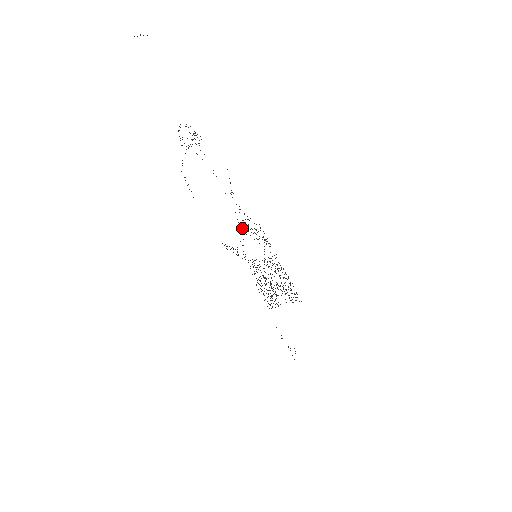
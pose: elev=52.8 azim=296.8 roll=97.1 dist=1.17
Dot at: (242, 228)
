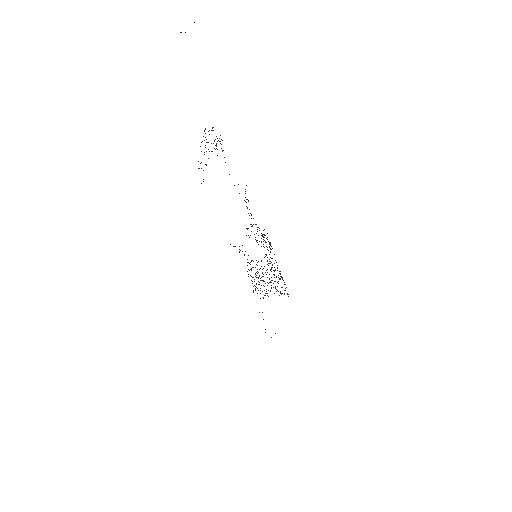
Dot at: occluded
